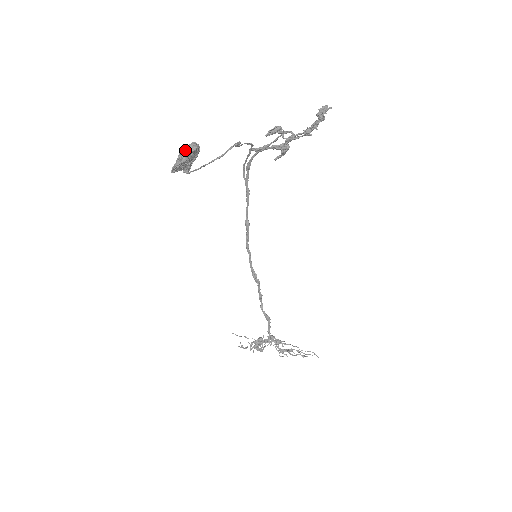
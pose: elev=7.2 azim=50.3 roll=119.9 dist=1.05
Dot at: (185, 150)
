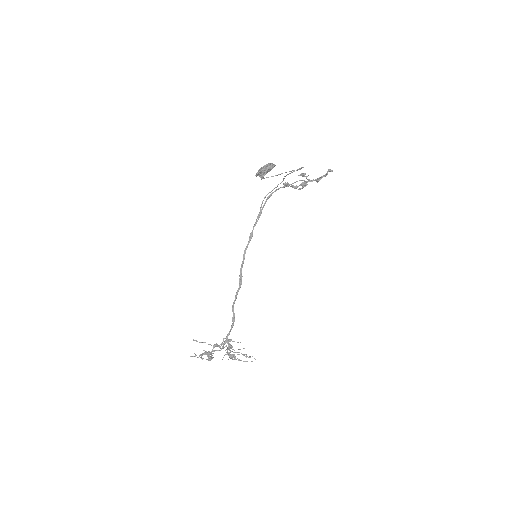
Dot at: (272, 164)
